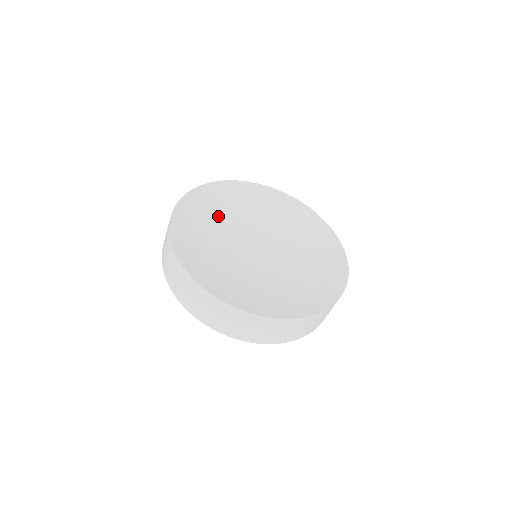
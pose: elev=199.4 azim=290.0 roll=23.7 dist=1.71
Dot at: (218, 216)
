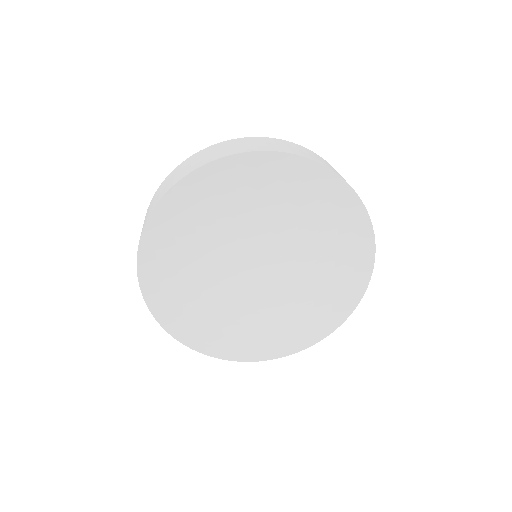
Dot at: (203, 225)
